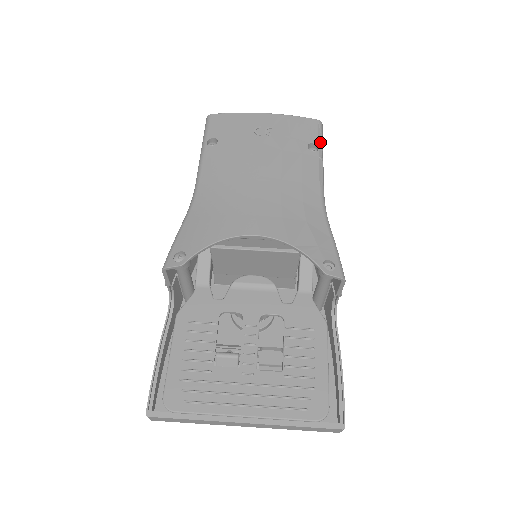
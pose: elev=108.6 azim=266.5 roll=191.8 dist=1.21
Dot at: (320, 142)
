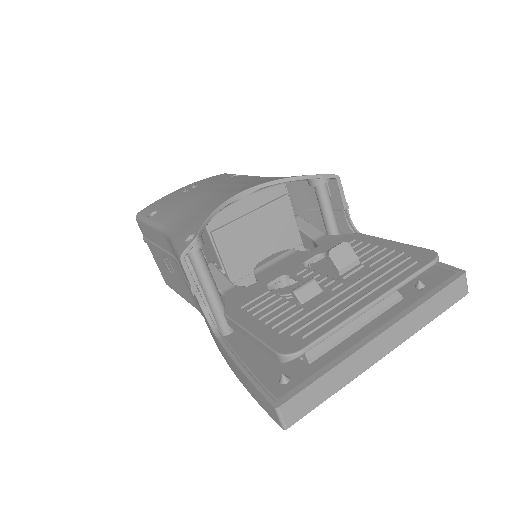
Dot at: occluded
